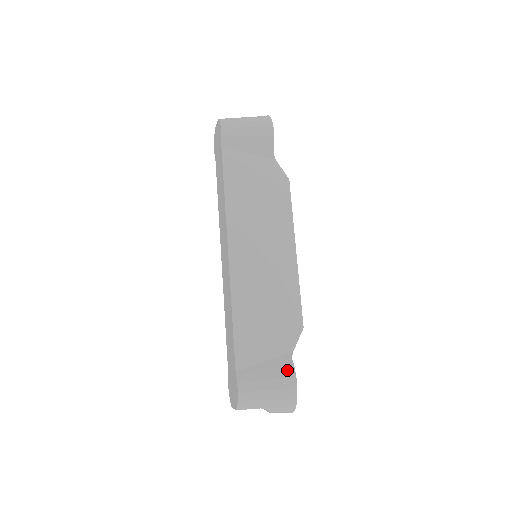
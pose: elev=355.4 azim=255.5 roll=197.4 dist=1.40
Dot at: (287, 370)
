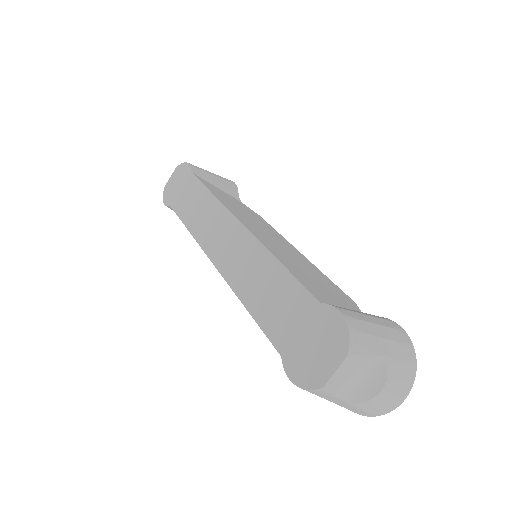
Dot at: (378, 316)
